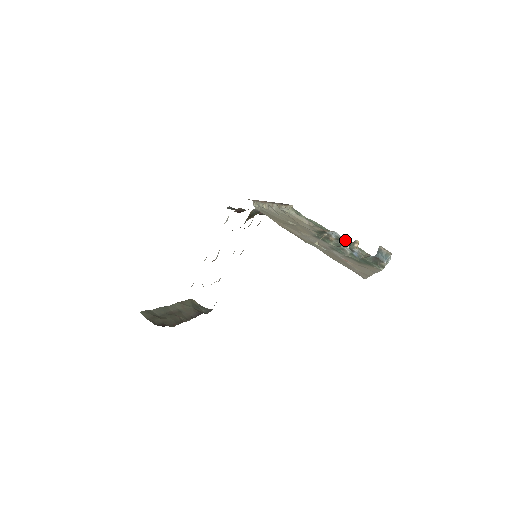
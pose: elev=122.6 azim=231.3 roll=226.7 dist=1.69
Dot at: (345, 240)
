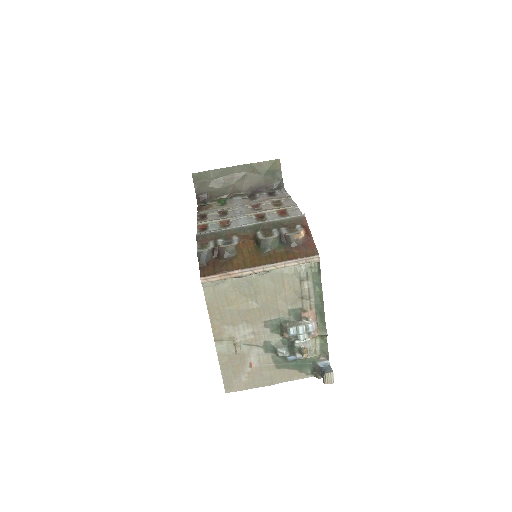
Dot at: (318, 335)
